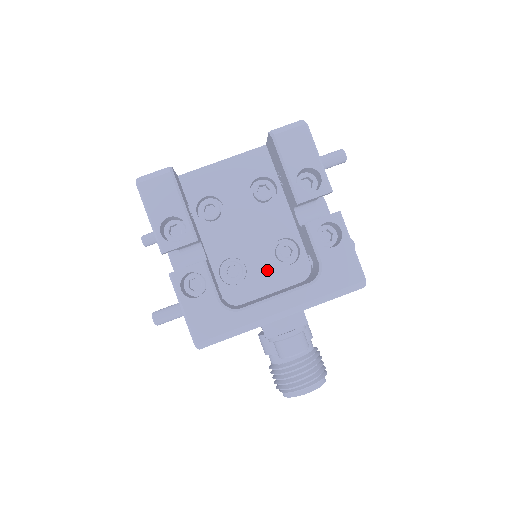
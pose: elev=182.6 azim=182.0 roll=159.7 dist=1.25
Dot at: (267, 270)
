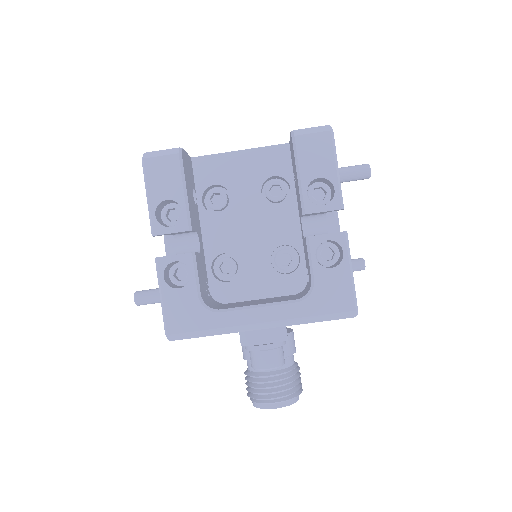
Dot at: (261, 274)
